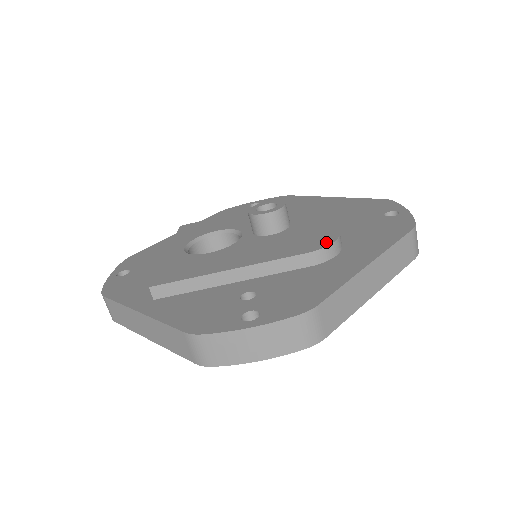
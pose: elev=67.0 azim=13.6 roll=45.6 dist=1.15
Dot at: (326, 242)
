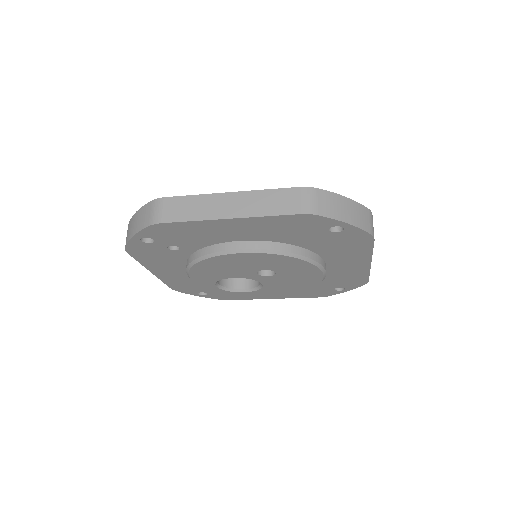
Dot at: occluded
